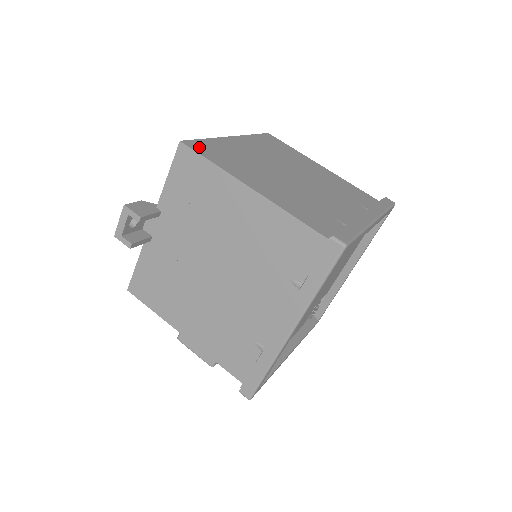
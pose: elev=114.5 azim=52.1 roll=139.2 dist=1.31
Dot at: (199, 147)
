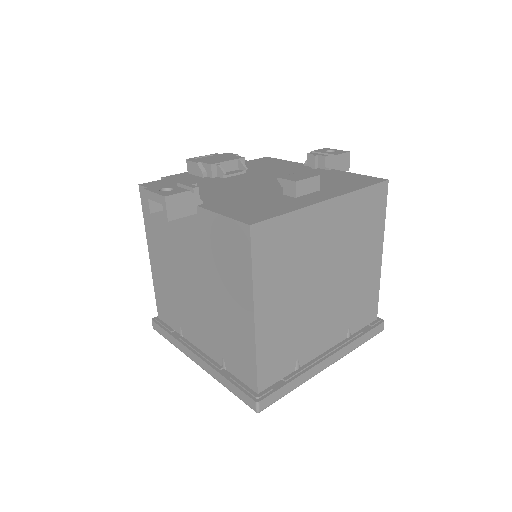
Dot at: (263, 237)
